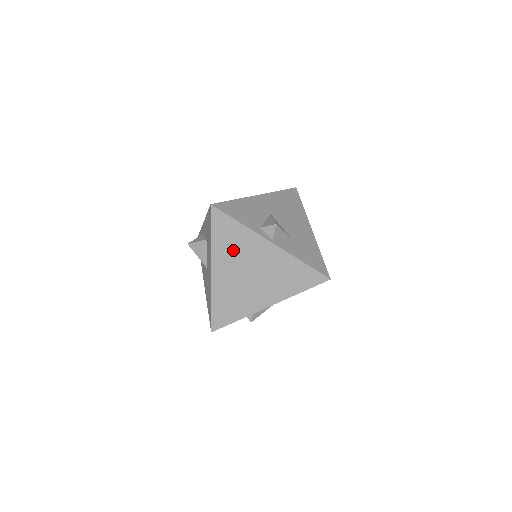
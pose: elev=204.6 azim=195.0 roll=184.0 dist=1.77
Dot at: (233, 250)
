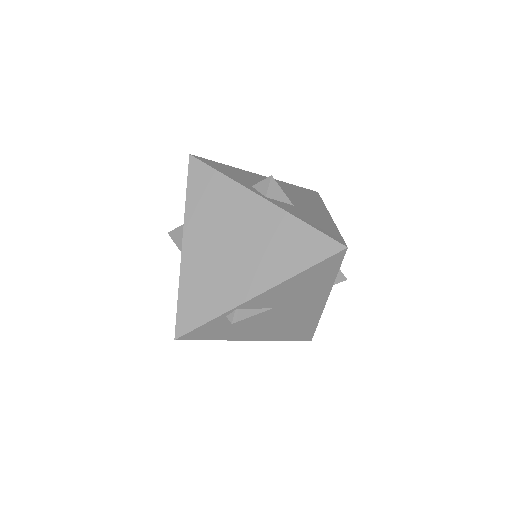
Dot at: (212, 212)
